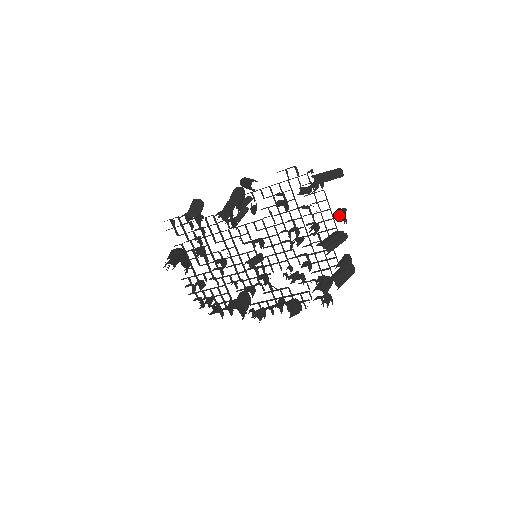
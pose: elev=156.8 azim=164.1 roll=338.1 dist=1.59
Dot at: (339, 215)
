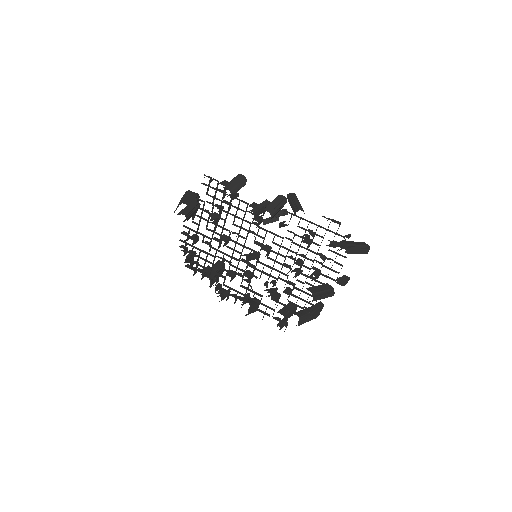
Dot at: occluded
